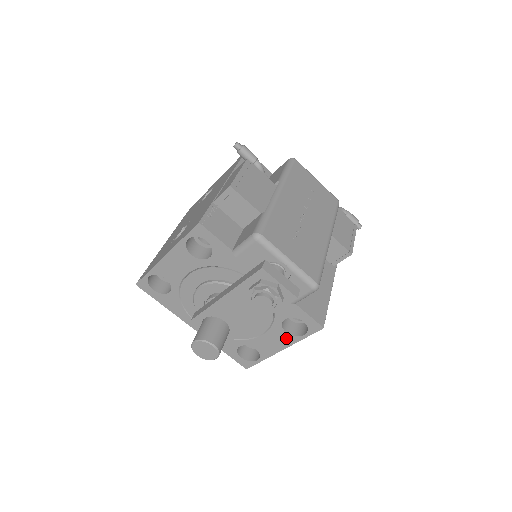
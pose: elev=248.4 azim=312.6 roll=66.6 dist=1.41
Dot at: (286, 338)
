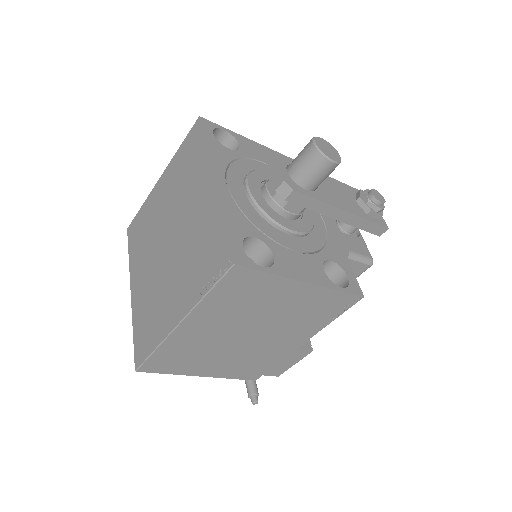
Dot at: (320, 275)
